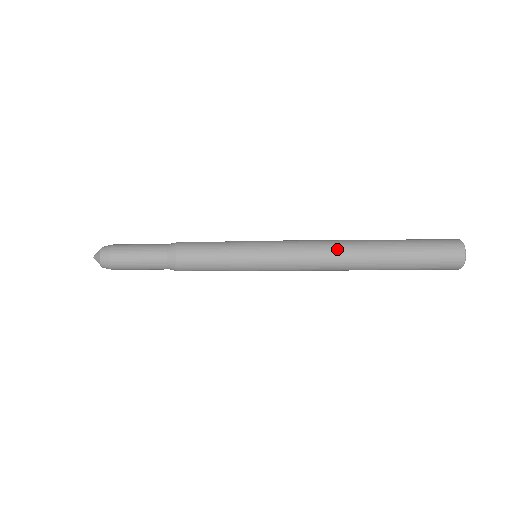
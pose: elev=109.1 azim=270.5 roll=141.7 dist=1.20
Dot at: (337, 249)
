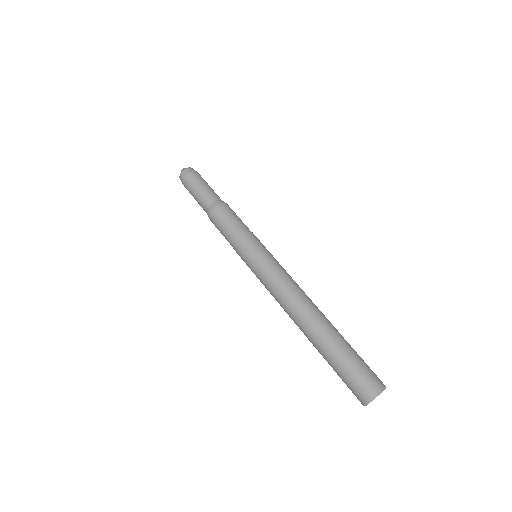
Dot at: (296, 303)
